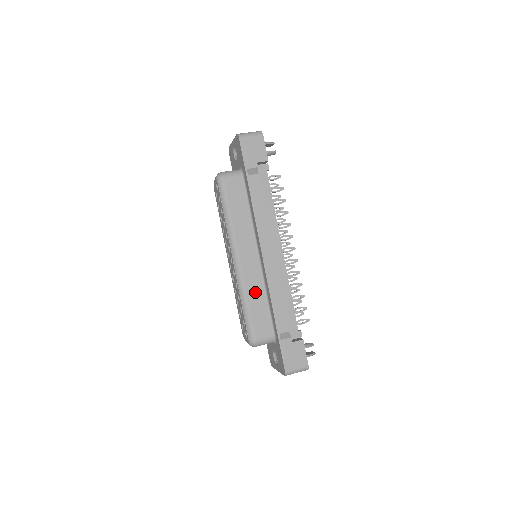
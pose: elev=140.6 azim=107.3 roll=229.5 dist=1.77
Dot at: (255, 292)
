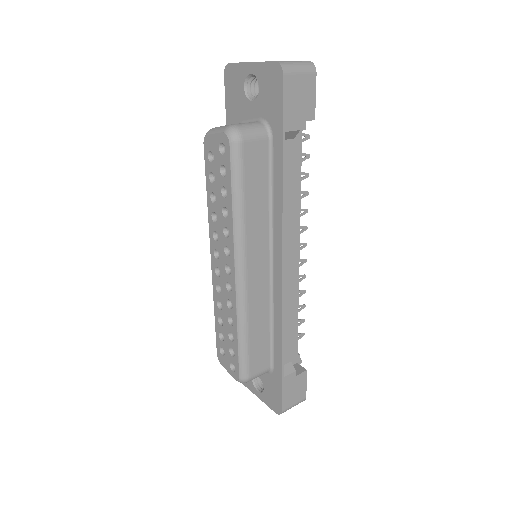
Dot at: (258, 316)
